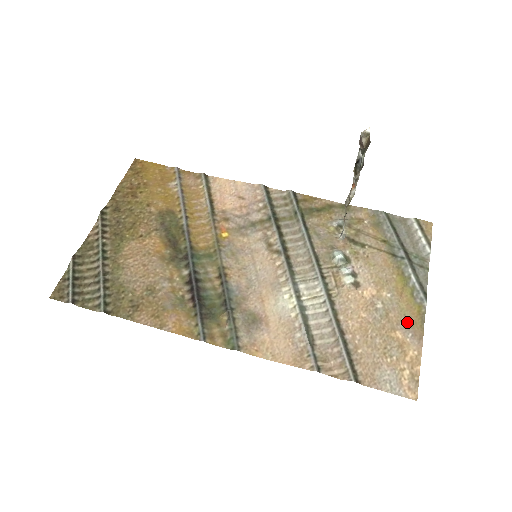
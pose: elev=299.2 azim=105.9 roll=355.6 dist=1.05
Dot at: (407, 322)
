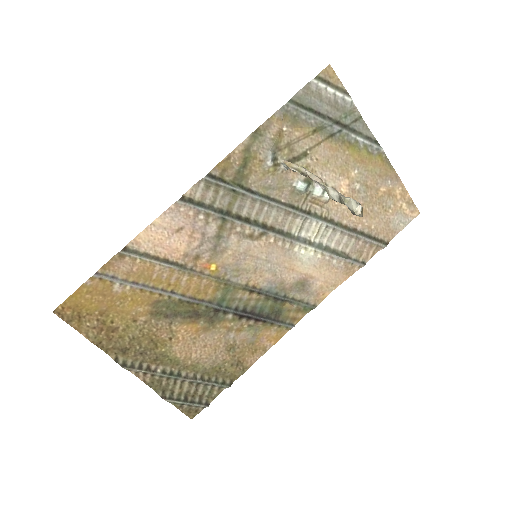
Dot at: (381, 176)
